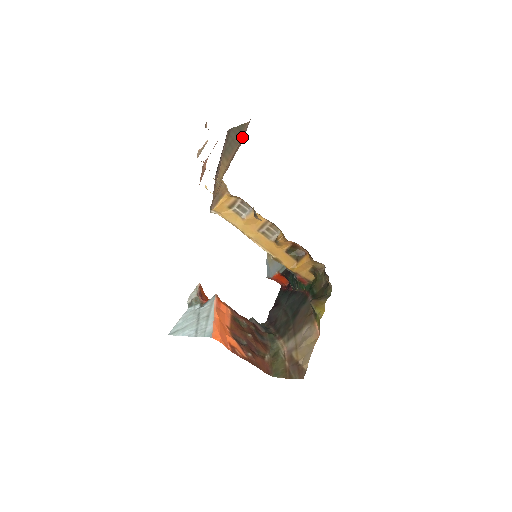
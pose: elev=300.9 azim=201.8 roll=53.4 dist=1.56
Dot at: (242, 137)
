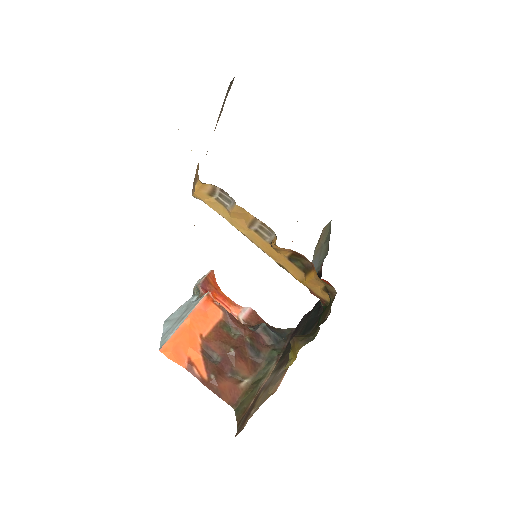
Dot at: occluded
